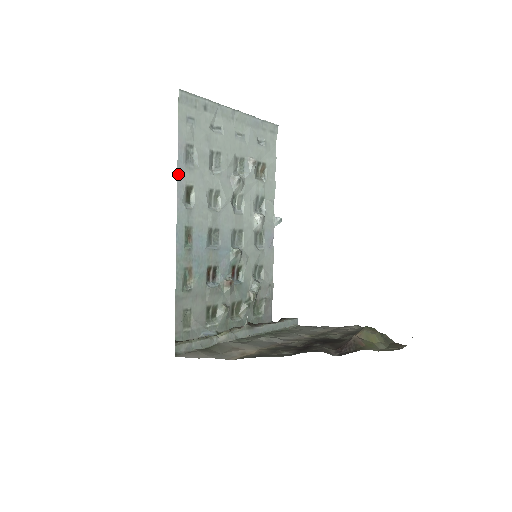
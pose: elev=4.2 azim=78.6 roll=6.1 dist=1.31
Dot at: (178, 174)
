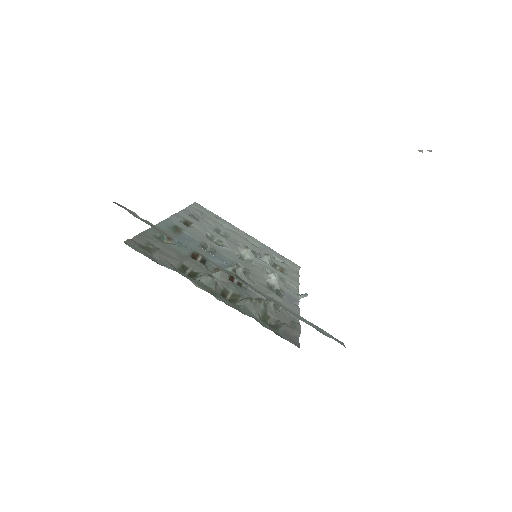
Dot at: (180, 213)
